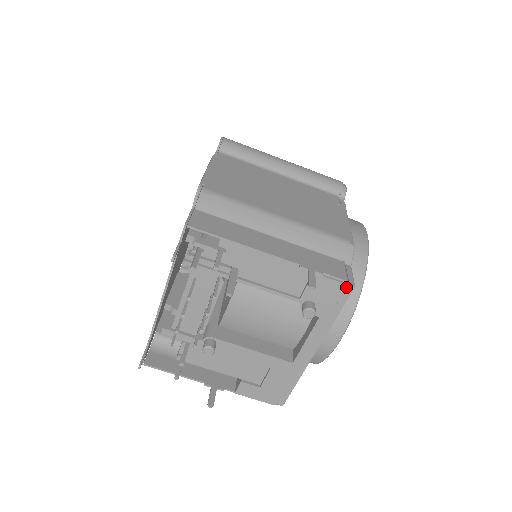
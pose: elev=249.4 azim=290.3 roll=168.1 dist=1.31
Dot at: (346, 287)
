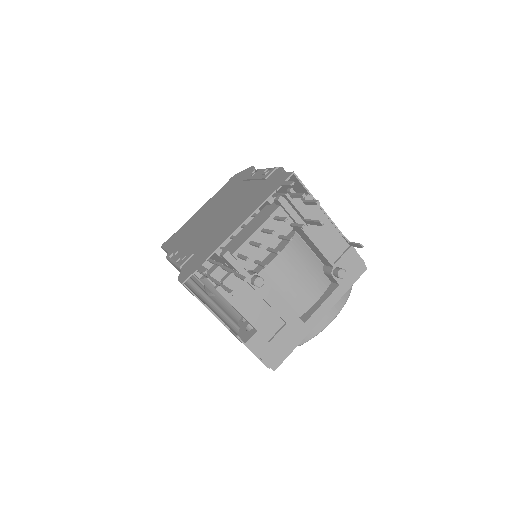
Dot at: (362, 267)
